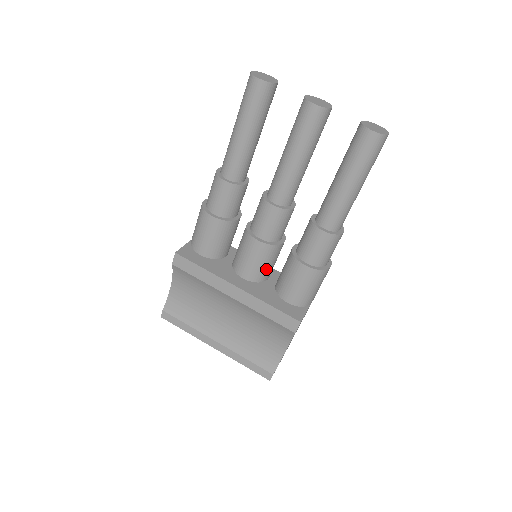
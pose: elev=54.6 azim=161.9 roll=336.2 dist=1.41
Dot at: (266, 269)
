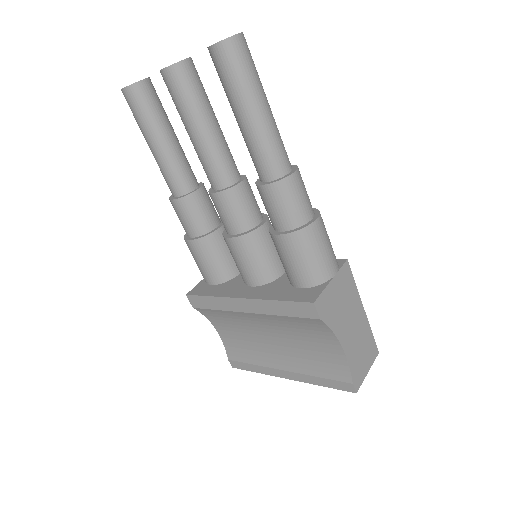
Dot at: (265, 264)
